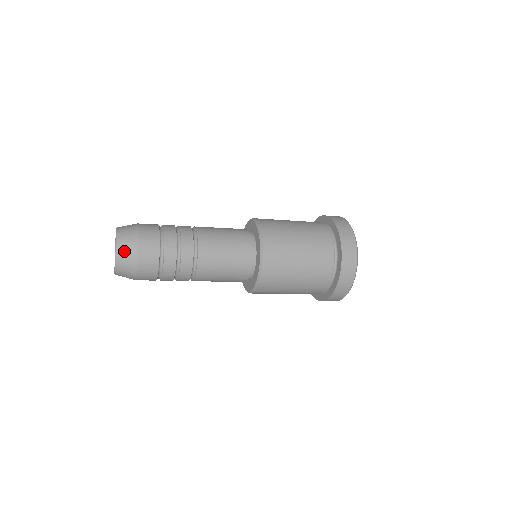
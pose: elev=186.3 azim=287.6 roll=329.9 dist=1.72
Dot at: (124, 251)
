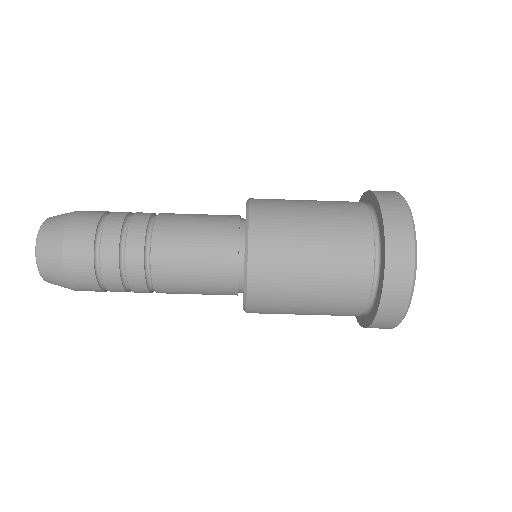
Dot at: occluded
